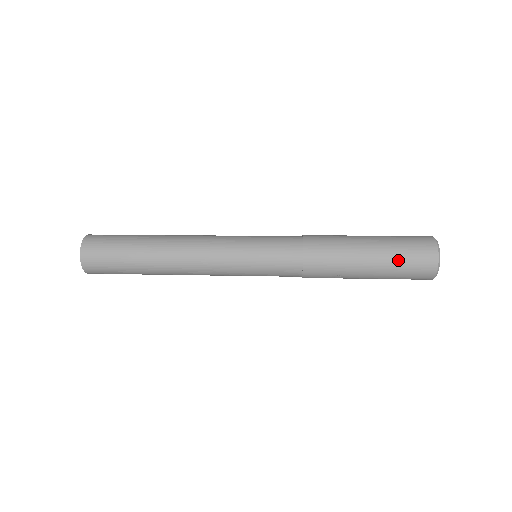
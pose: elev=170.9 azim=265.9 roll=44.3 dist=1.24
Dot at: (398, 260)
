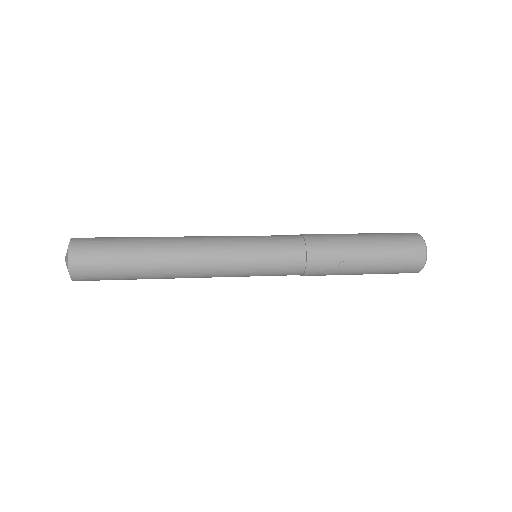
Dot at: (391, 244)
